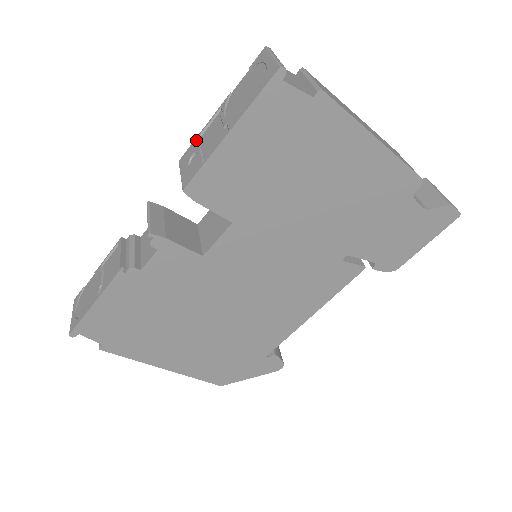
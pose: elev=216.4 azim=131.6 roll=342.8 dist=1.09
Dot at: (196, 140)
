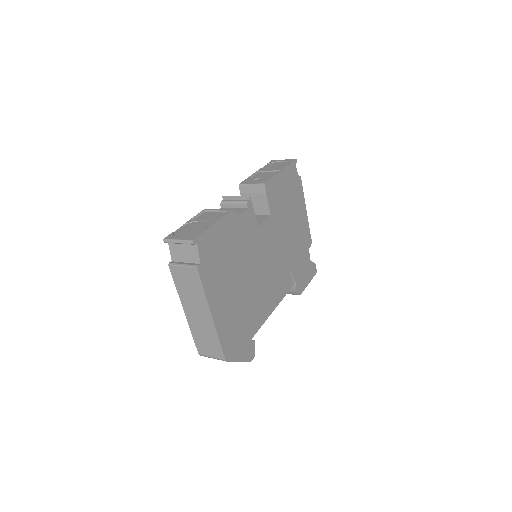
Dot at: (249, 178)
